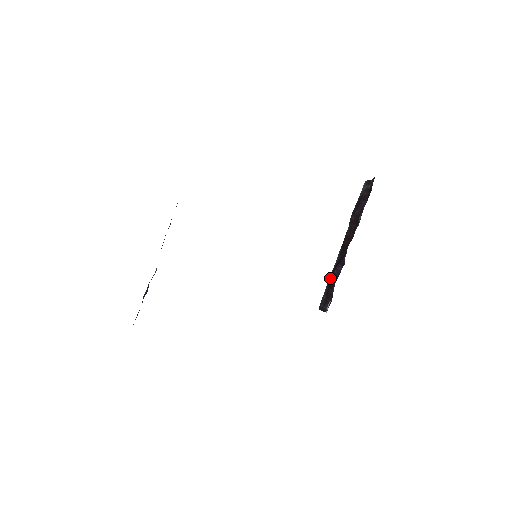
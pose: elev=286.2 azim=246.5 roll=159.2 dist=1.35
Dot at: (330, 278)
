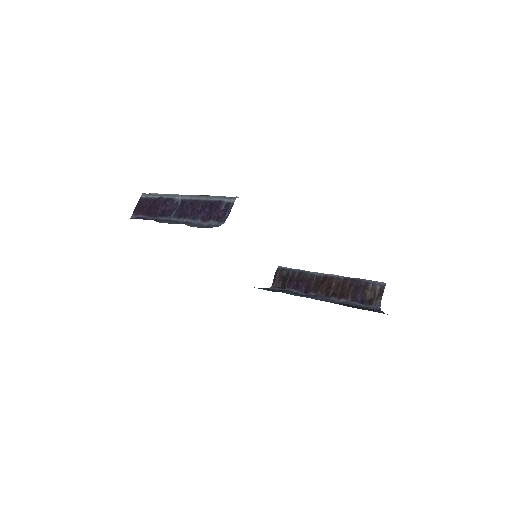
Dot at: (299, 274)
